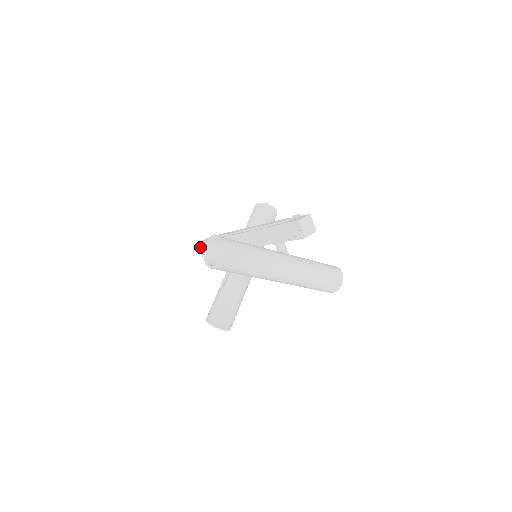
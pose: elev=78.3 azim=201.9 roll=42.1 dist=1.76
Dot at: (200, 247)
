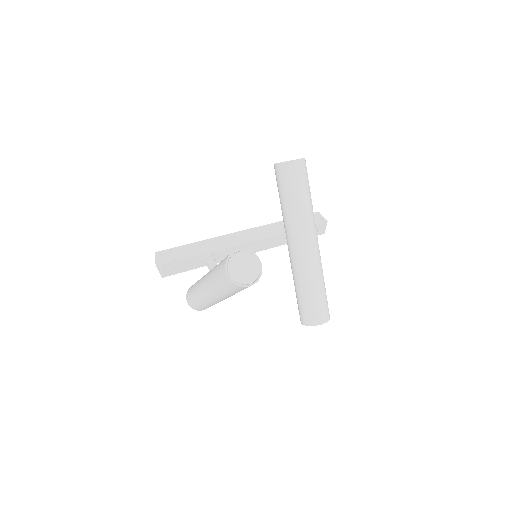
Dot at: (161, 255)
